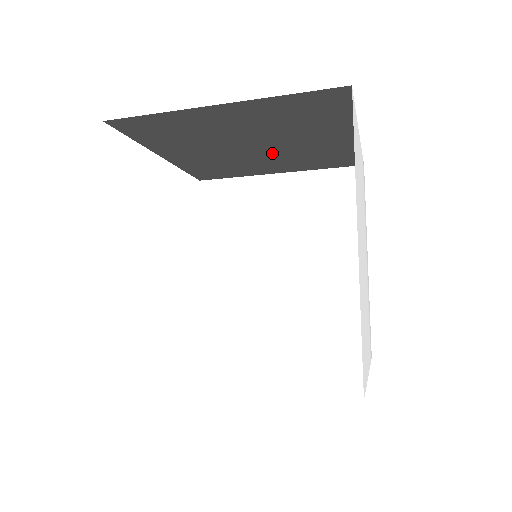
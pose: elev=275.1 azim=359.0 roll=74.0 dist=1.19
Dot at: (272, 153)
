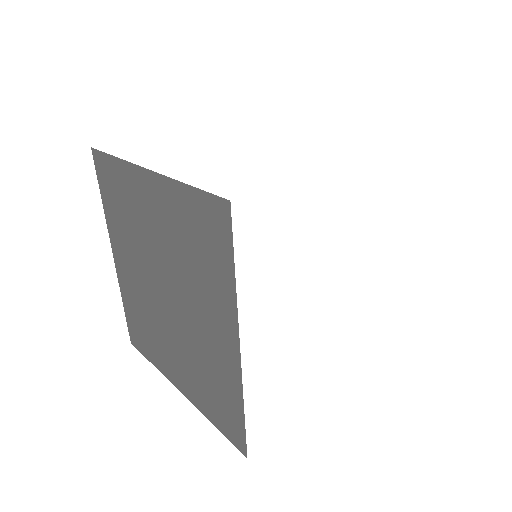
Dot at: occluded
